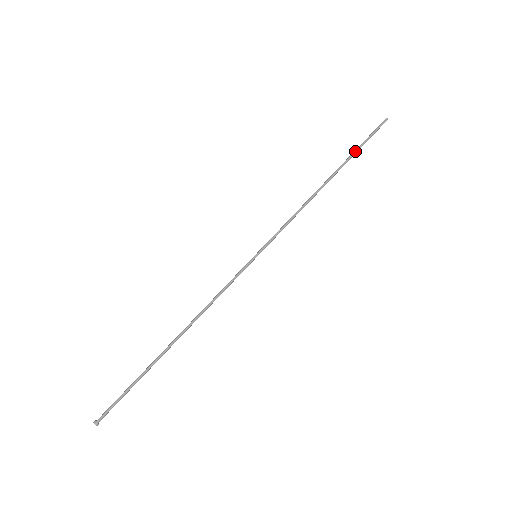
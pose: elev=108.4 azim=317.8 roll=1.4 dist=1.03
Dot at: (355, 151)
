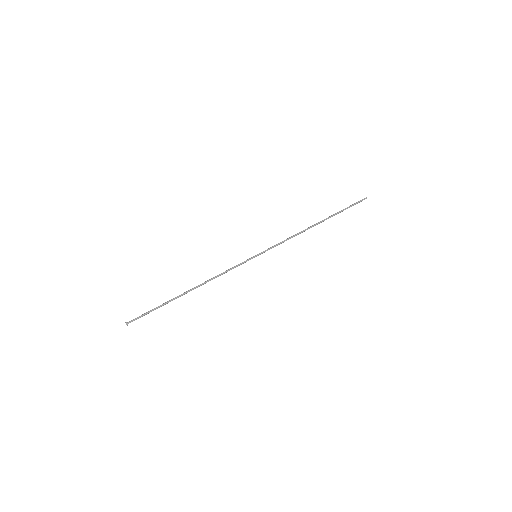
Dot at: (339, 211)
